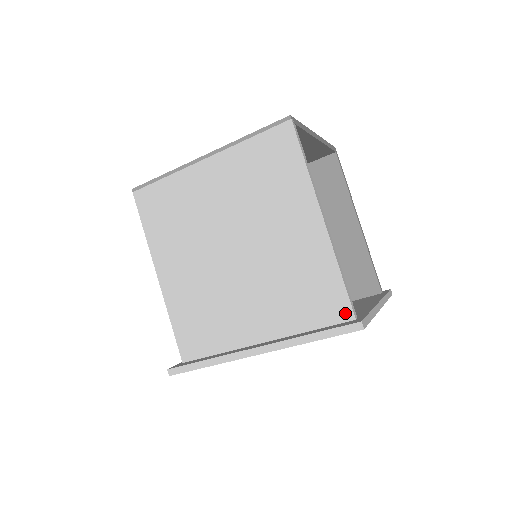
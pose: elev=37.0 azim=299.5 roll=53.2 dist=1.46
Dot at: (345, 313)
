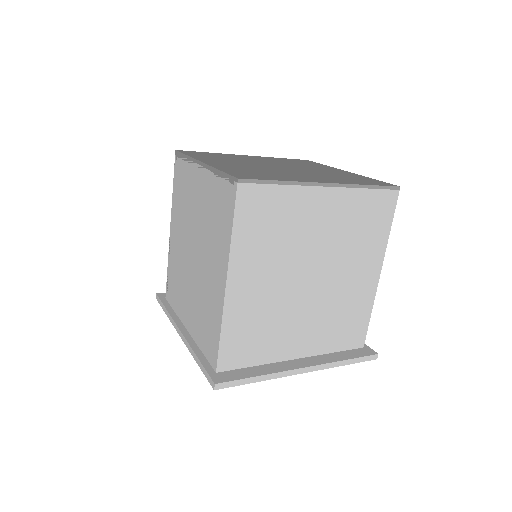
Dot at: (360, 342)
